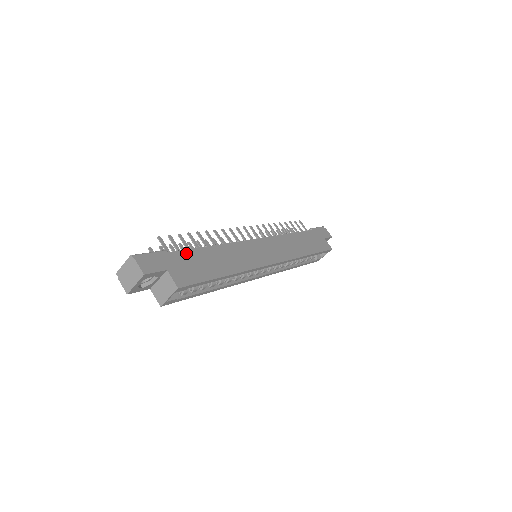
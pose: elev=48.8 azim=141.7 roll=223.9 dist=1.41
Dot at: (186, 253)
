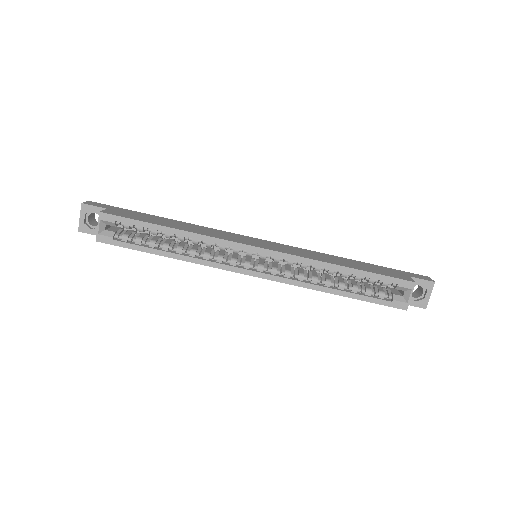
Dot at: (144, 214)
